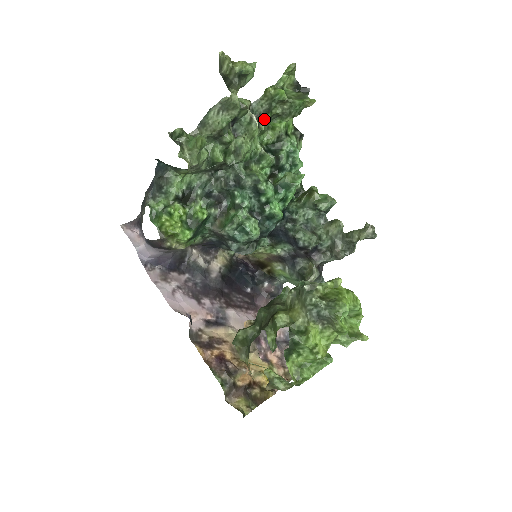
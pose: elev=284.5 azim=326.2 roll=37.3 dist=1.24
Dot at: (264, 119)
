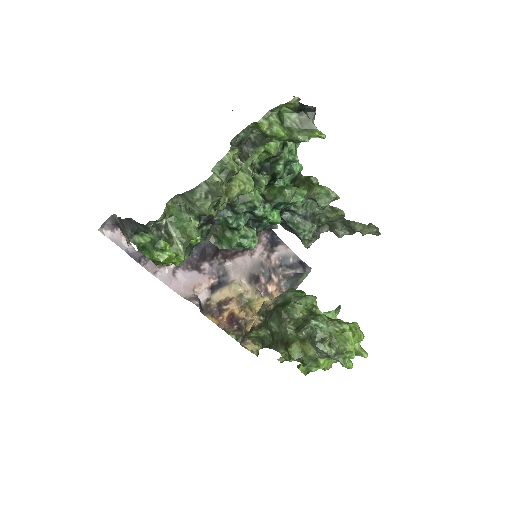
Dot at: (257, 152)
